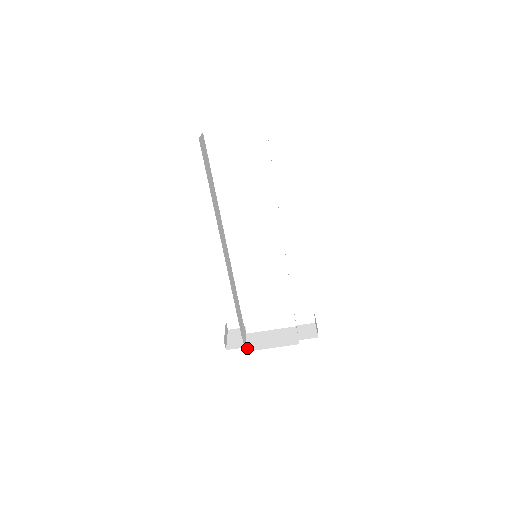
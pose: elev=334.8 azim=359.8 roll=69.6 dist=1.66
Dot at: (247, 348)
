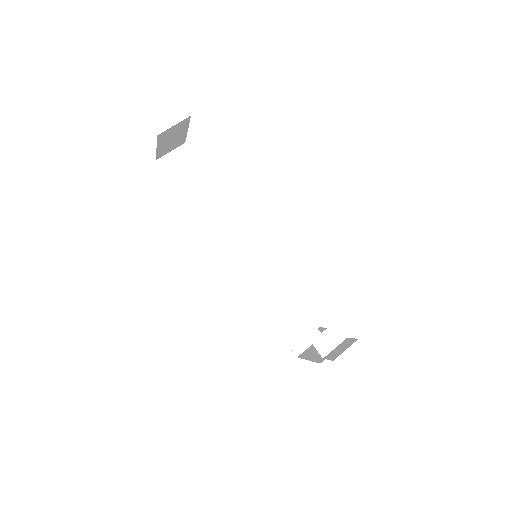
Dot at: (302, 353)
